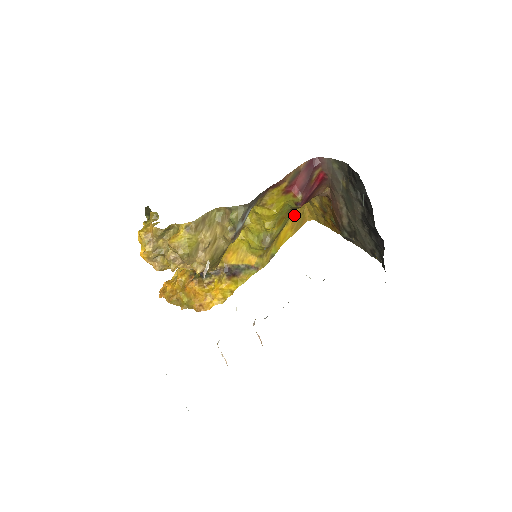
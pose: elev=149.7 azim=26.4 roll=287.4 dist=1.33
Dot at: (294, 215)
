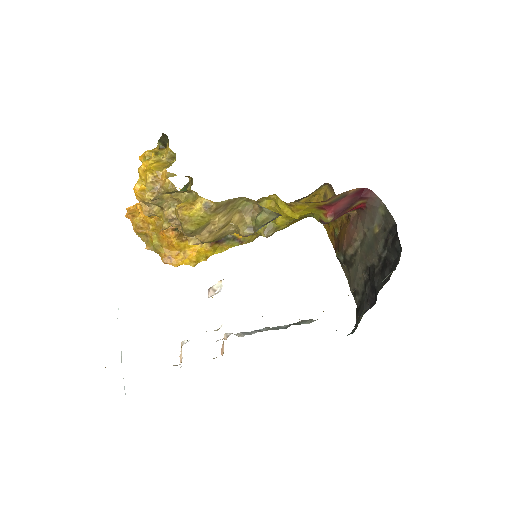
Dot at: (303, 200)
